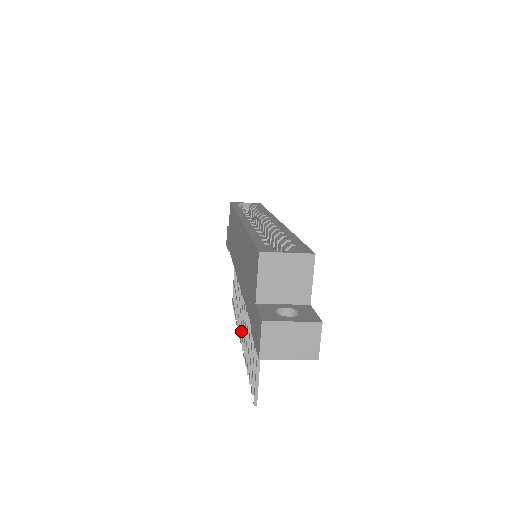
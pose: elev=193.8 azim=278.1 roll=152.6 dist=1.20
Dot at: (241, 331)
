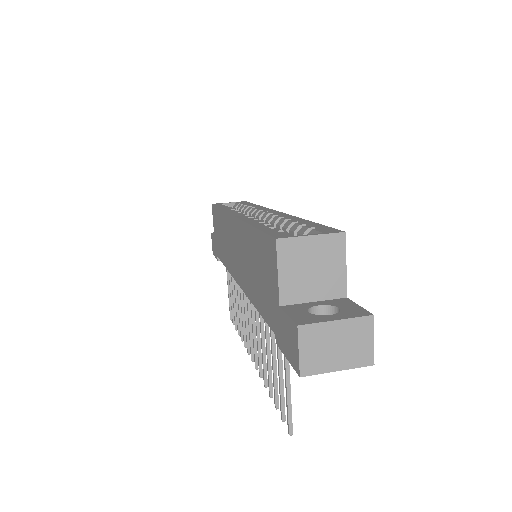
Dot at: (250, 347)
